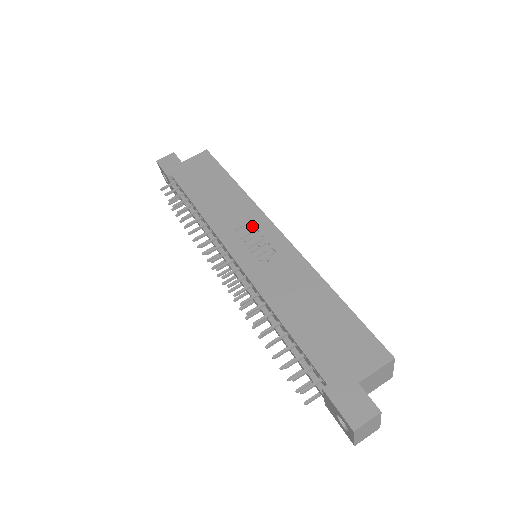
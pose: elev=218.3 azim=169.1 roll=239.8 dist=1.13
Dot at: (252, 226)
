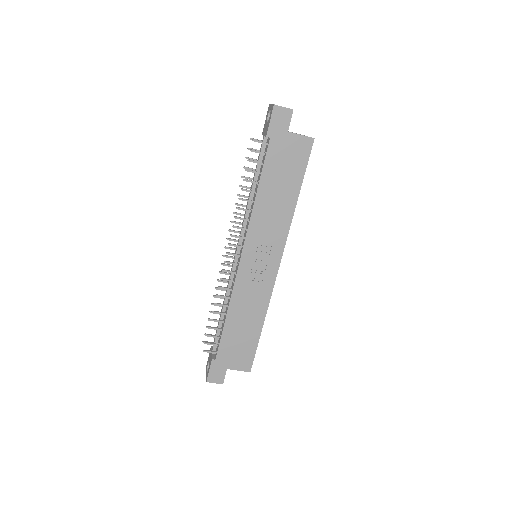
Dot at: (271, 246)
